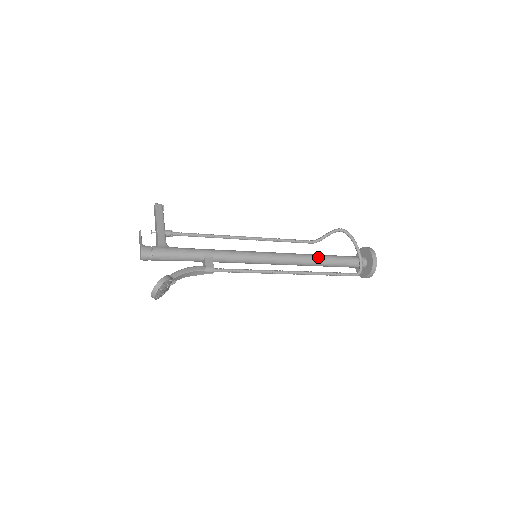
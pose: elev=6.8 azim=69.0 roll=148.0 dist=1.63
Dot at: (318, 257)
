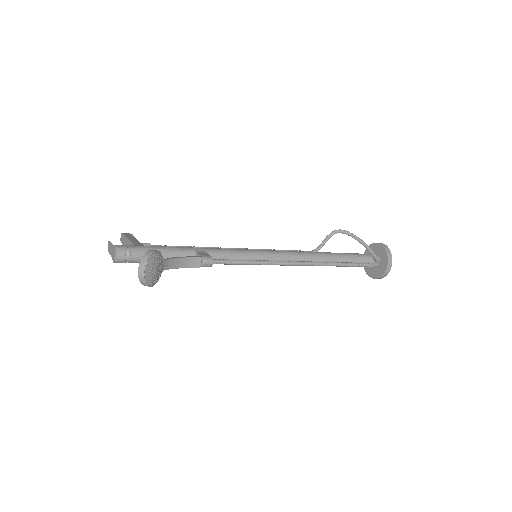
Dot at: (325, 252)
